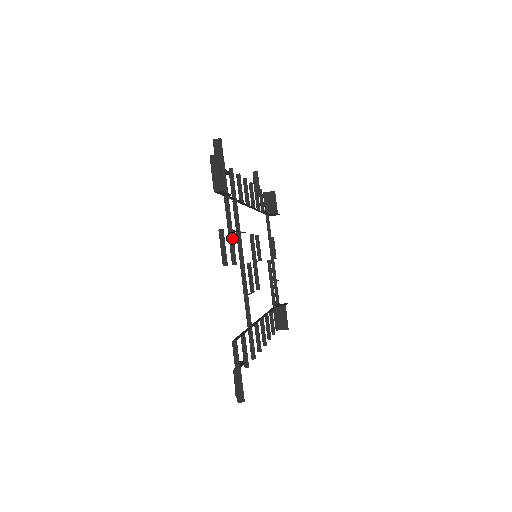
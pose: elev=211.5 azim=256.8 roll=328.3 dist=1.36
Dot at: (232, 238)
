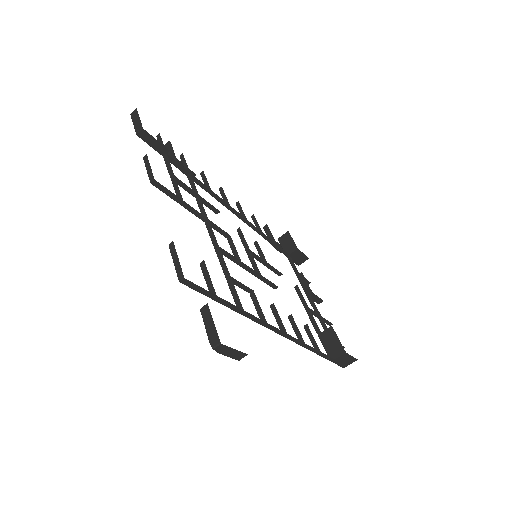
Dot at: (175, 182)
